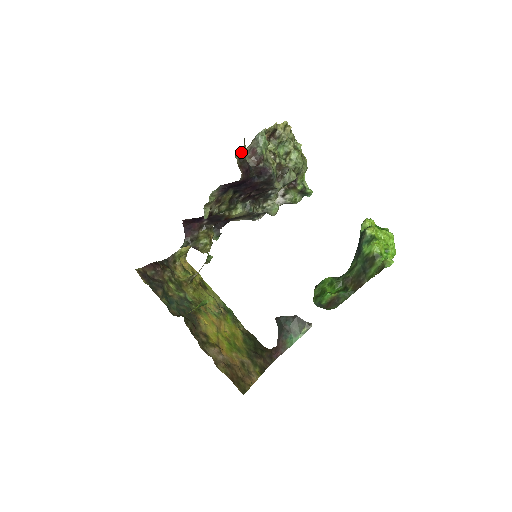
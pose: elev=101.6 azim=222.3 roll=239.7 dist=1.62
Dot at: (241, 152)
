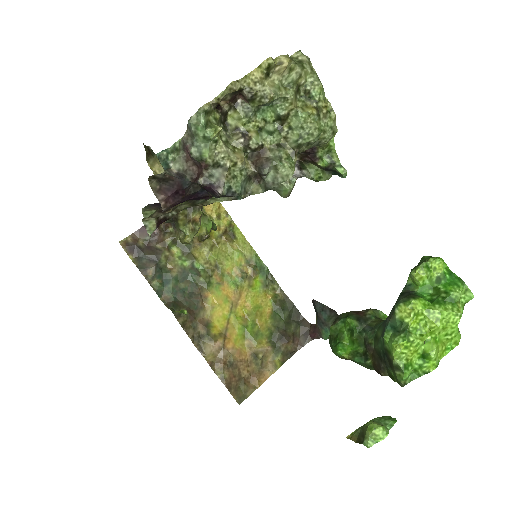
Dot at: (174, 145)
